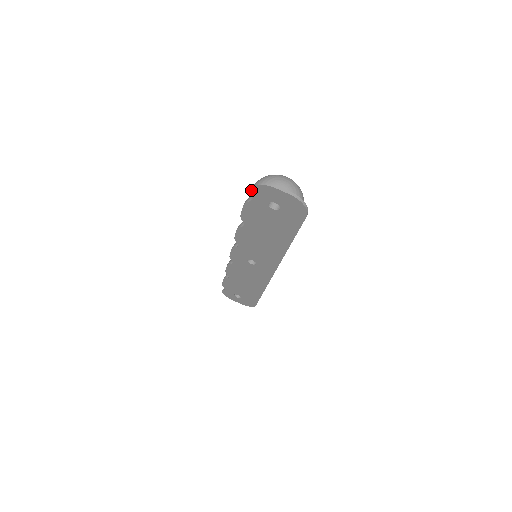
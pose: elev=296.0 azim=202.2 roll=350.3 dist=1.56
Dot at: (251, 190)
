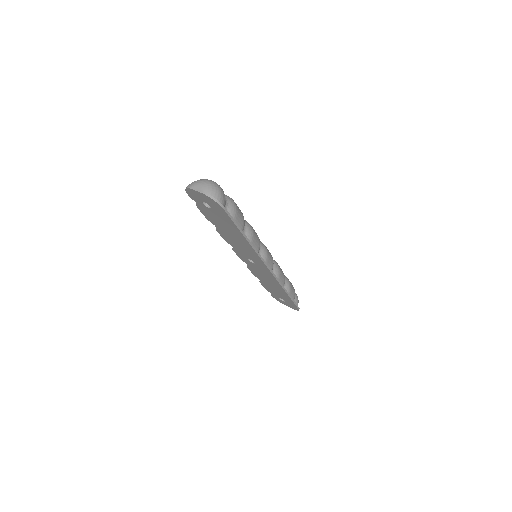
Dot at: (188, 194)
